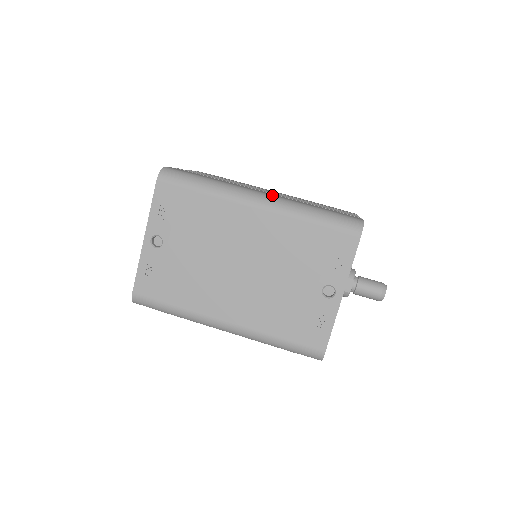
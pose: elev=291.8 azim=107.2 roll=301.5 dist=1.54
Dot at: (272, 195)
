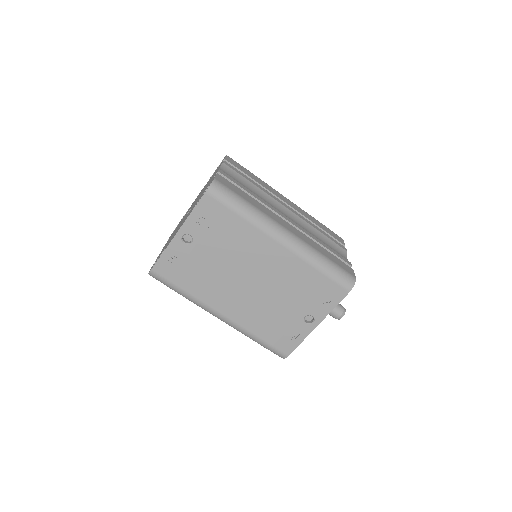
Dot at: (296, 235)
